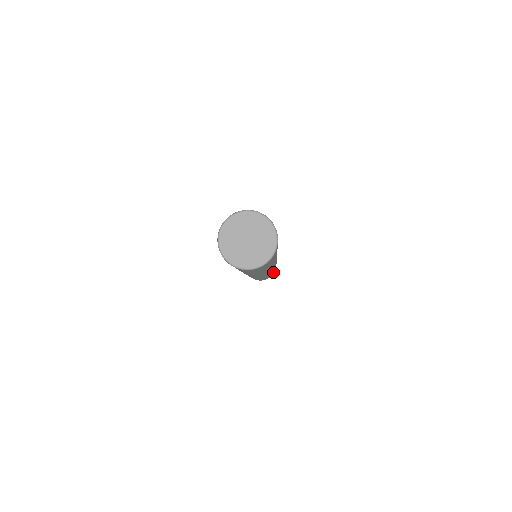
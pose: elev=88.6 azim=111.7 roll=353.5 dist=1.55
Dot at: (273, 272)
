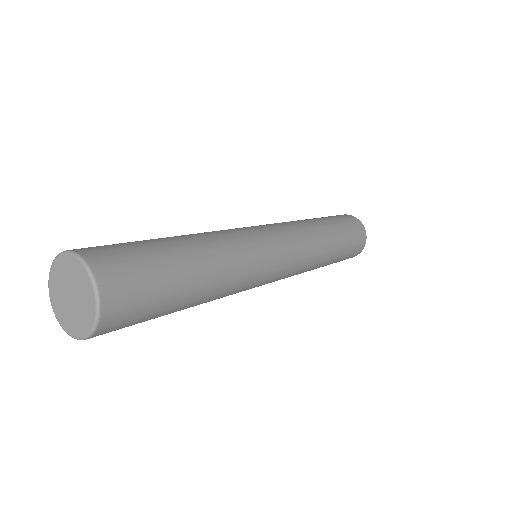
Dot at: (346, 249)
